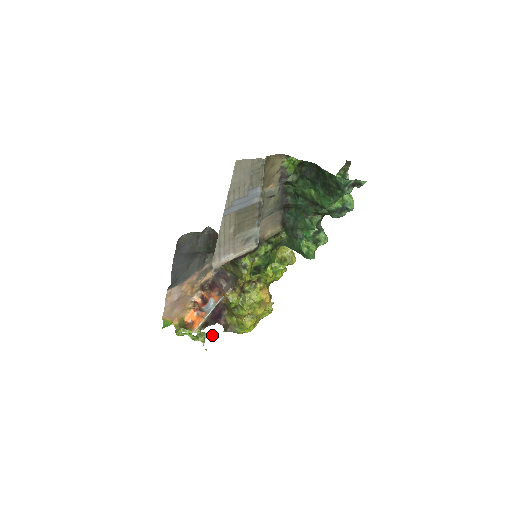
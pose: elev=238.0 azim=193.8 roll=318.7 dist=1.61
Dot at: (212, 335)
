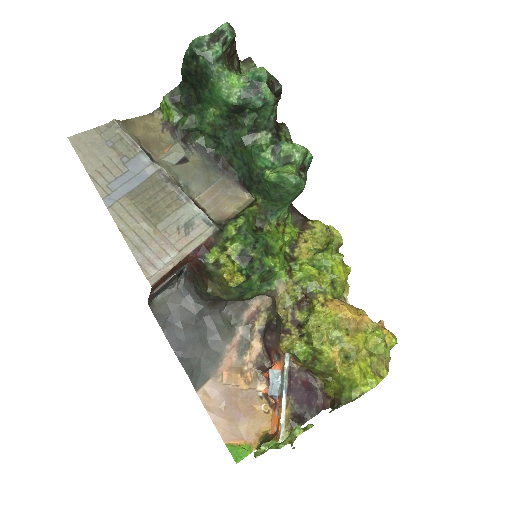
Dot at: (308, 426)
